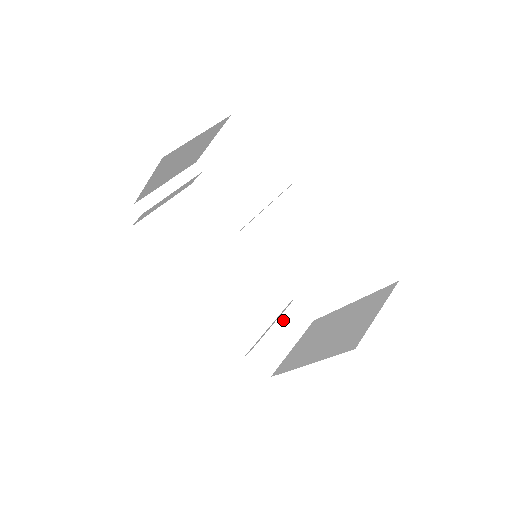
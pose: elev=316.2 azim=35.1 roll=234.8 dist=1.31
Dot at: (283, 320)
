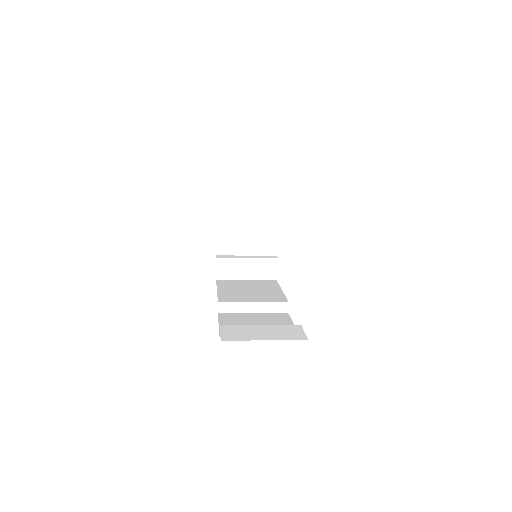
Dot at: (274, 327)
